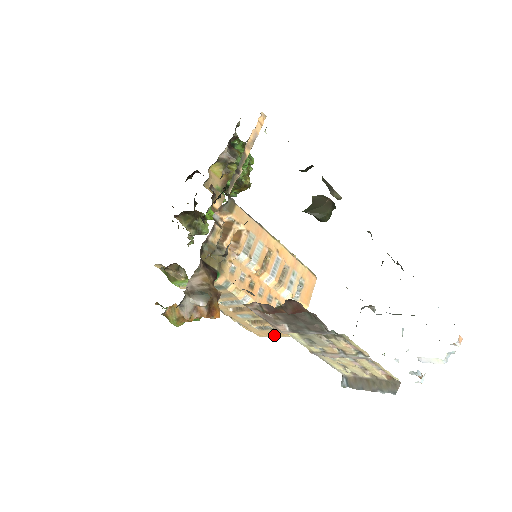
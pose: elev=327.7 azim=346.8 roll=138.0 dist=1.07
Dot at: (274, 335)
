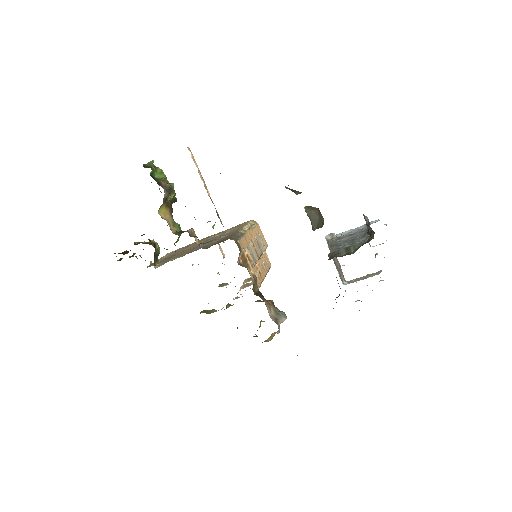
Dot at: occluded
